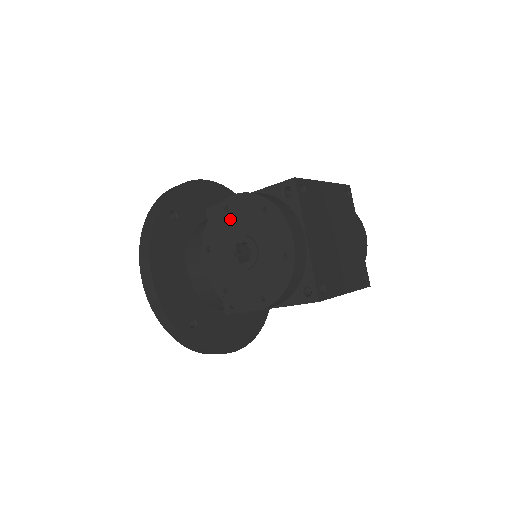
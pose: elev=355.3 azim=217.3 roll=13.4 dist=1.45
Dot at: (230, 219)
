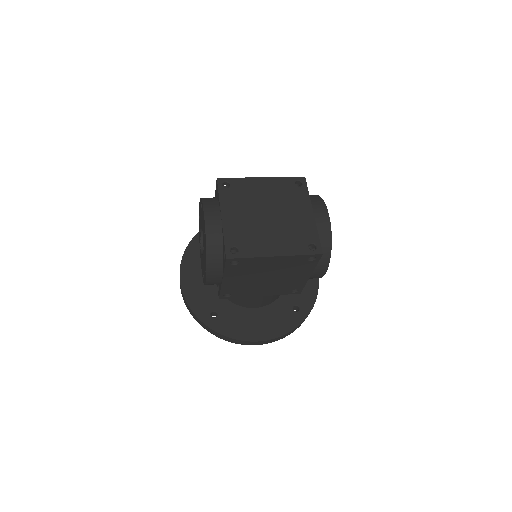
Dot at: (200, 223)
